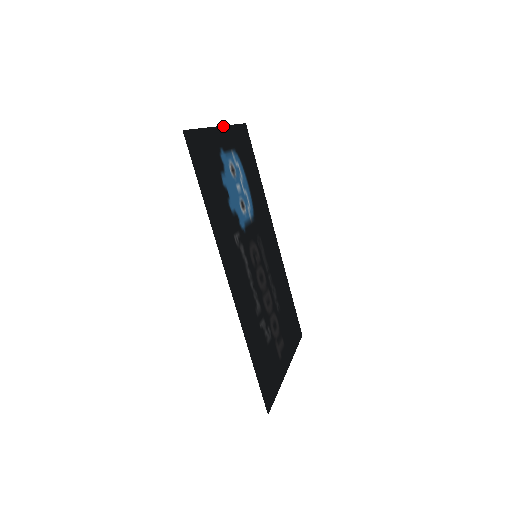
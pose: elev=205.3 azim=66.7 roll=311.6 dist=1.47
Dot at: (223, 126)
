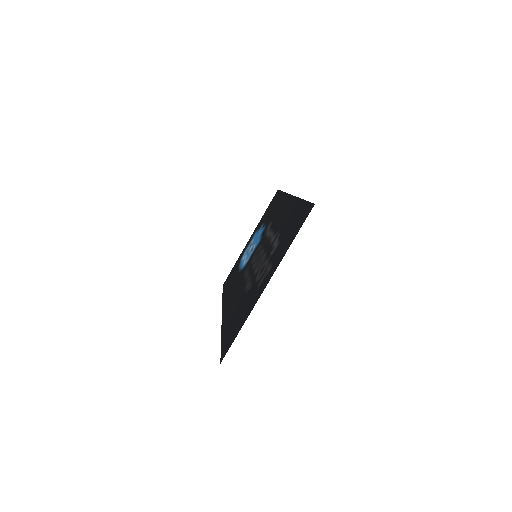
Dot at: (246, 244)
